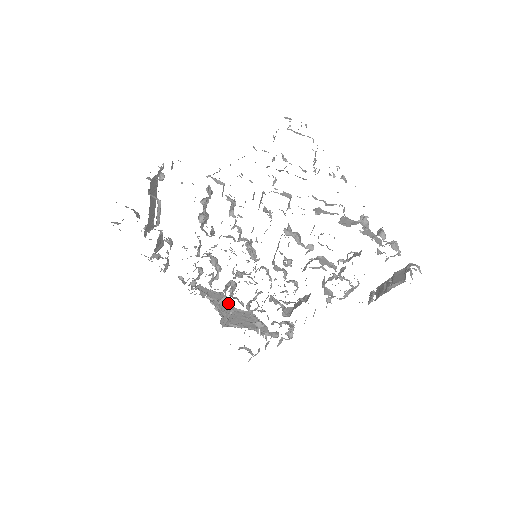
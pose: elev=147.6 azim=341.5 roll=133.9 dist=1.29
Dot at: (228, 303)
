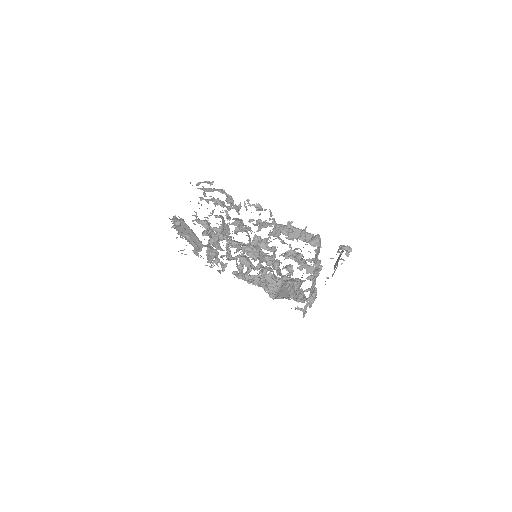
Dot at: (265, 285)
